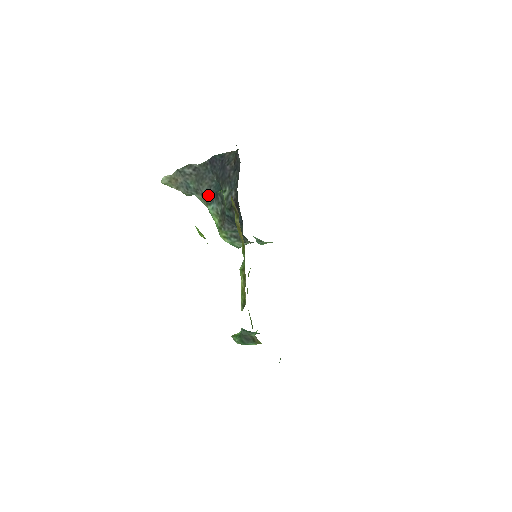
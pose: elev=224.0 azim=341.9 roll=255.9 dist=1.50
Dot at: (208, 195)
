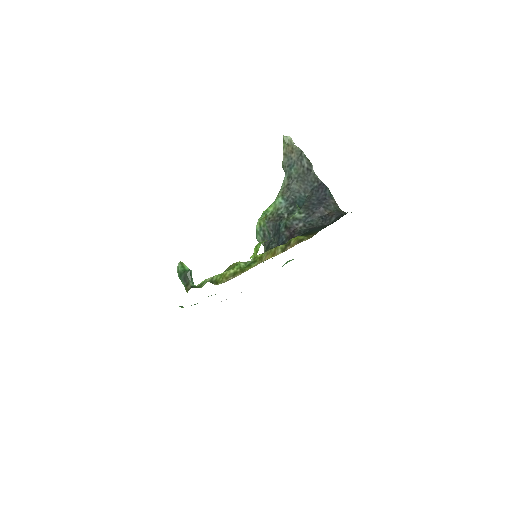
Dot at: (290, 193)
